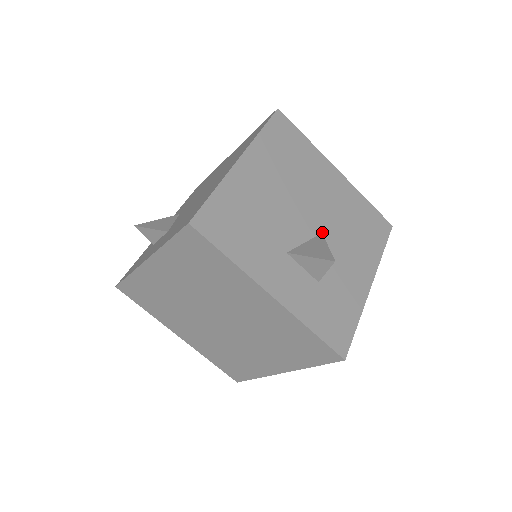
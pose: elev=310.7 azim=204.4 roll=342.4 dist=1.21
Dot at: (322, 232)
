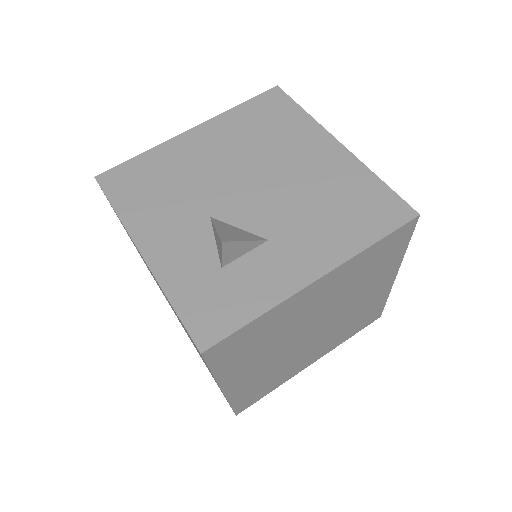
Dot at: occluded
